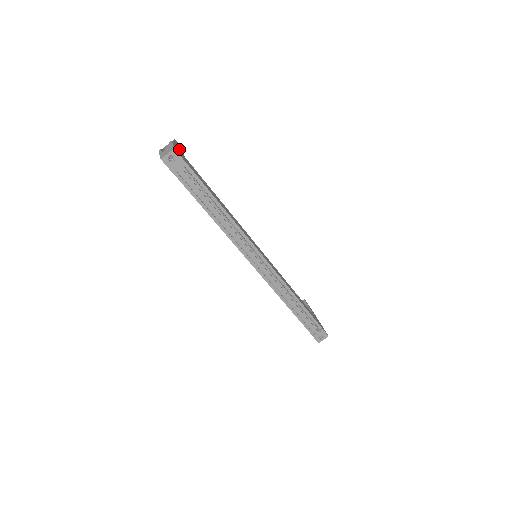
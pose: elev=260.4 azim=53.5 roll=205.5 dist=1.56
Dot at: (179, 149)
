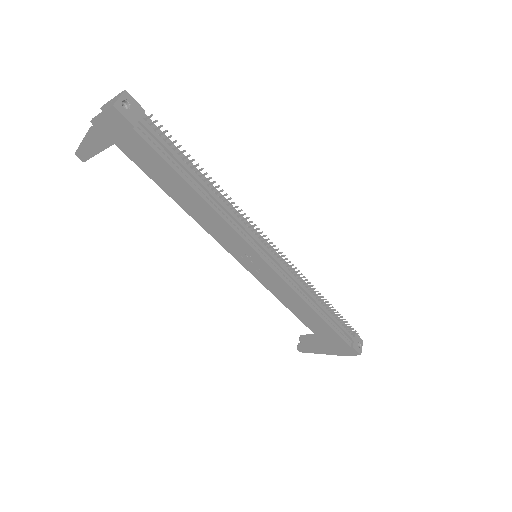
Dot at: occluded
